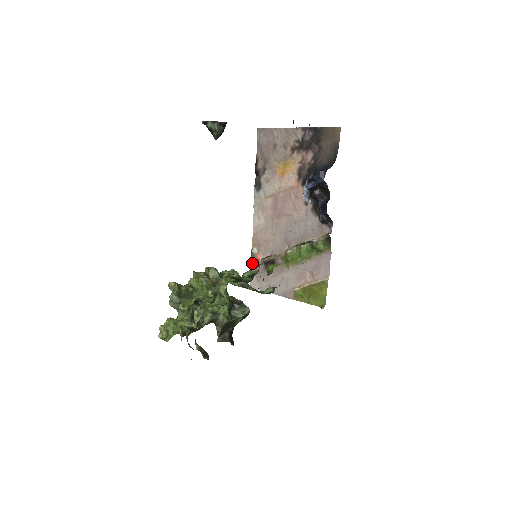
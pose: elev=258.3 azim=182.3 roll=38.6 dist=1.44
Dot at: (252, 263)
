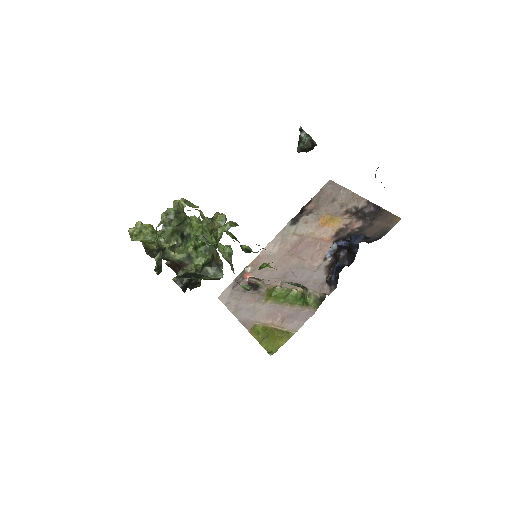
Dot at: (237, 278)
